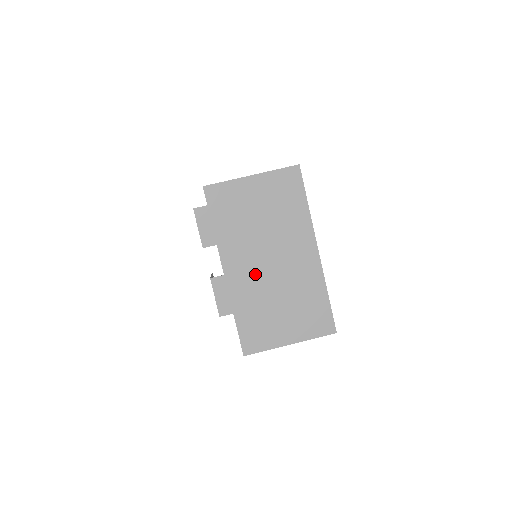
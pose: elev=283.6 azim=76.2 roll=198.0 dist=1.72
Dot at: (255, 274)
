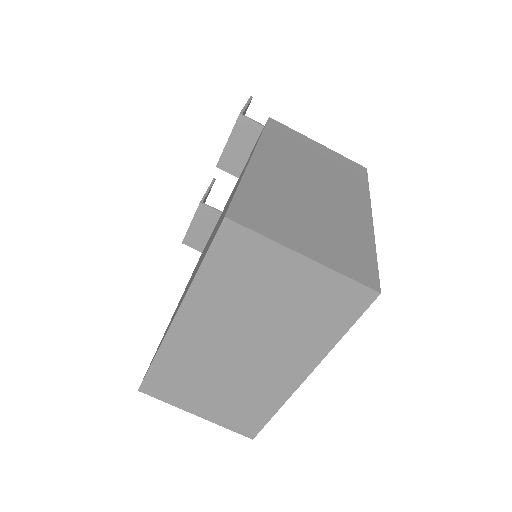
Dot at: (211, 345)
